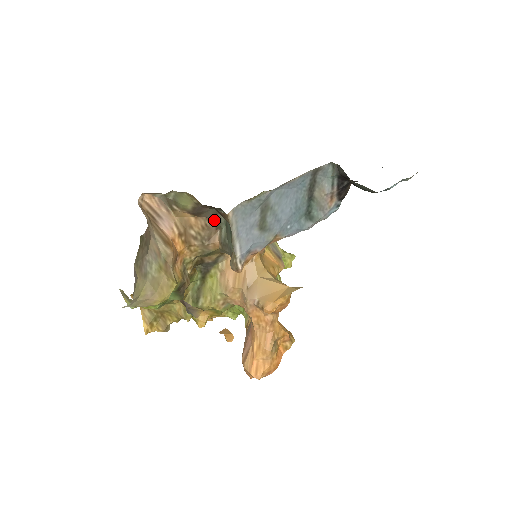
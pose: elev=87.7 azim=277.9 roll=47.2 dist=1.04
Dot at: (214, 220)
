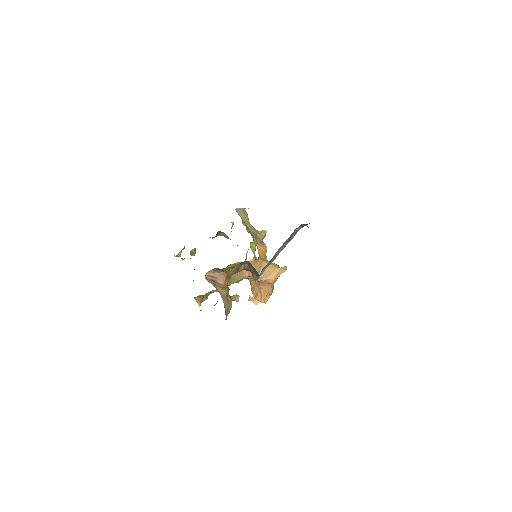
Dot at: (241, 263)
